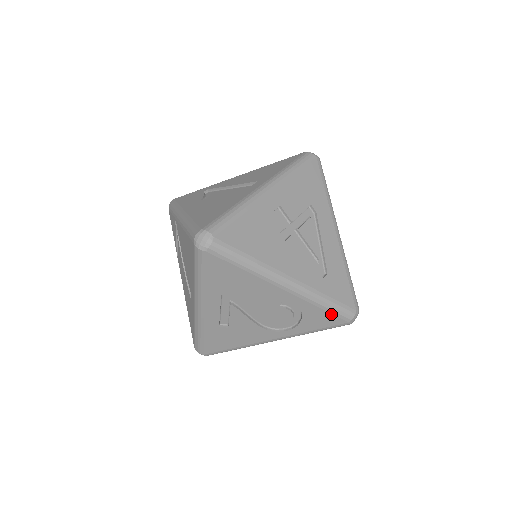
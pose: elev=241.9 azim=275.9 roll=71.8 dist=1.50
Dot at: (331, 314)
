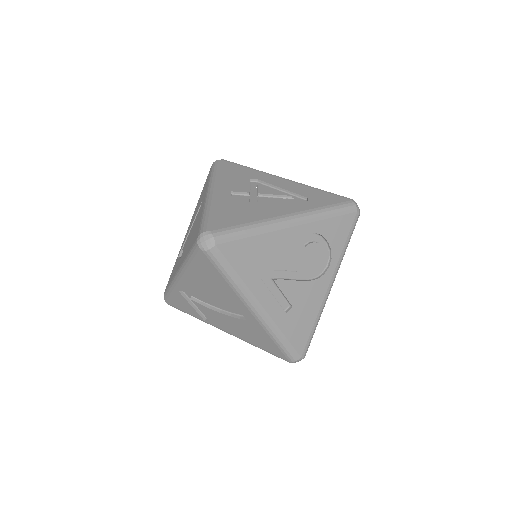
Dot at: (340, 217)
